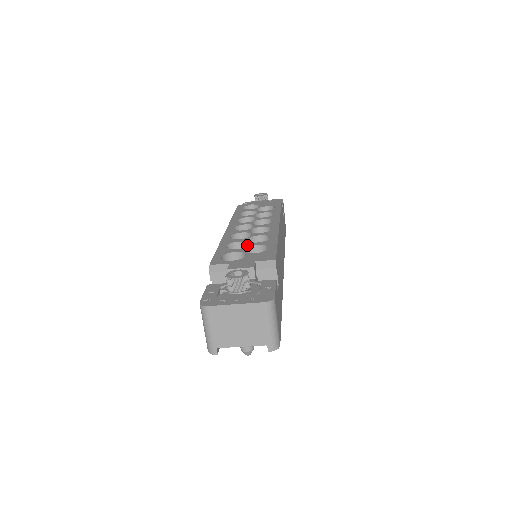
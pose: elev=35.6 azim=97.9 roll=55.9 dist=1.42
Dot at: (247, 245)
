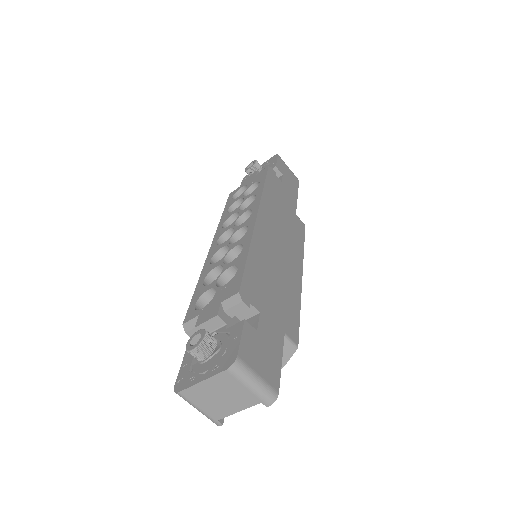
Dot at: occluded
